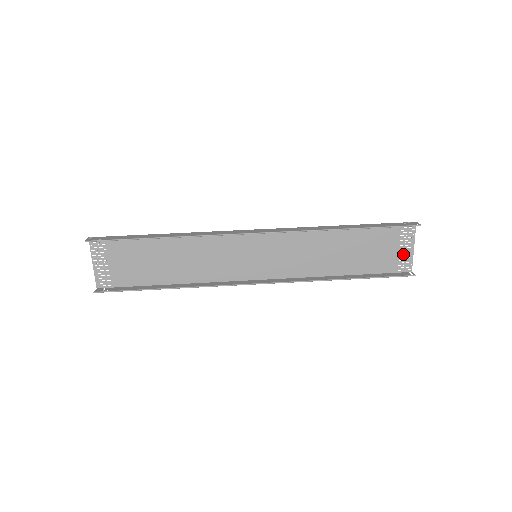
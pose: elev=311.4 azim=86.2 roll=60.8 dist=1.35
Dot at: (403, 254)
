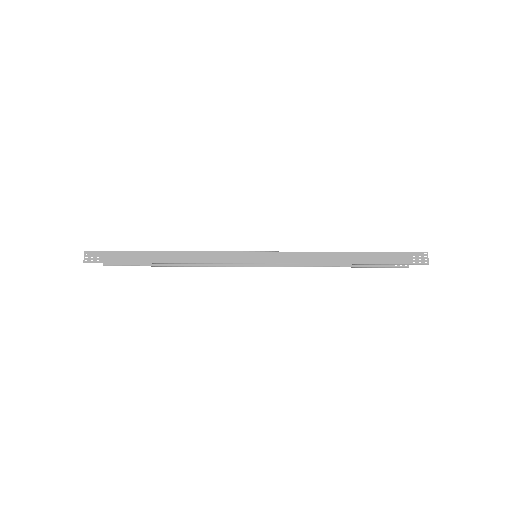
Dot at: occluded
